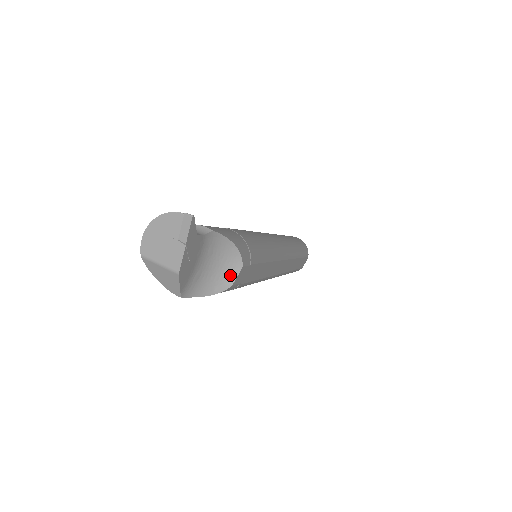
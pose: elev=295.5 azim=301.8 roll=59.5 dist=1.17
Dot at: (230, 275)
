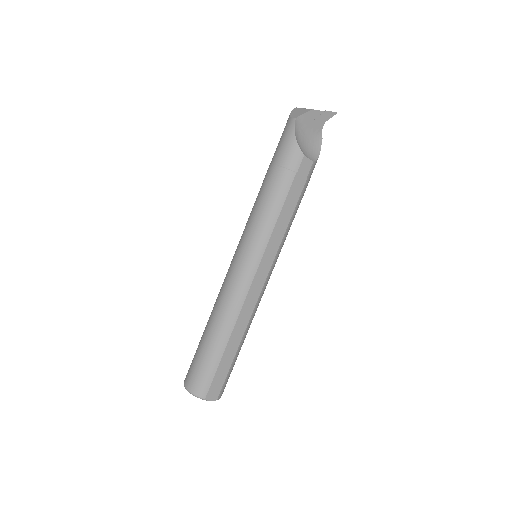
Dot at: (306, 155)
